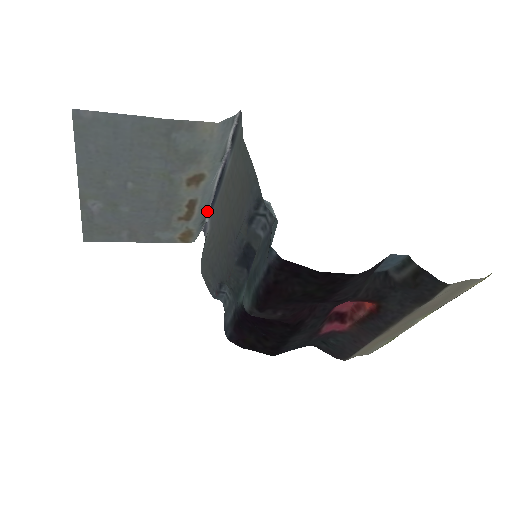
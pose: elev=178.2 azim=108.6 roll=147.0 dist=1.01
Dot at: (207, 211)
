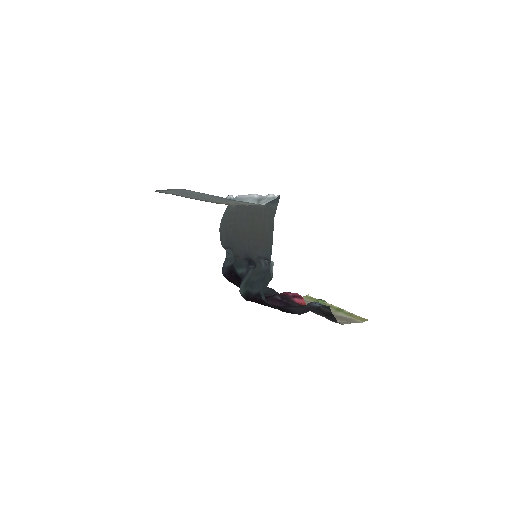
Dot at: (237, 197)
